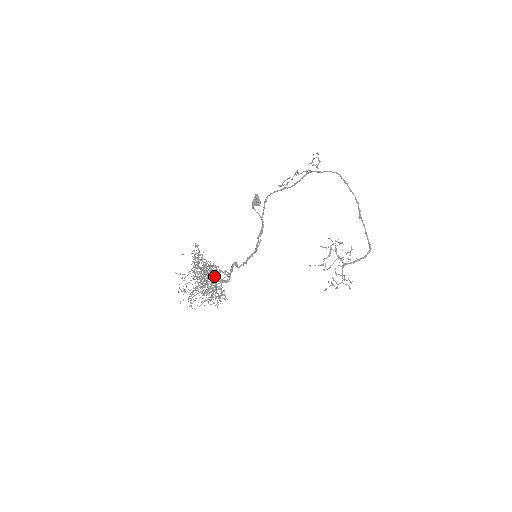
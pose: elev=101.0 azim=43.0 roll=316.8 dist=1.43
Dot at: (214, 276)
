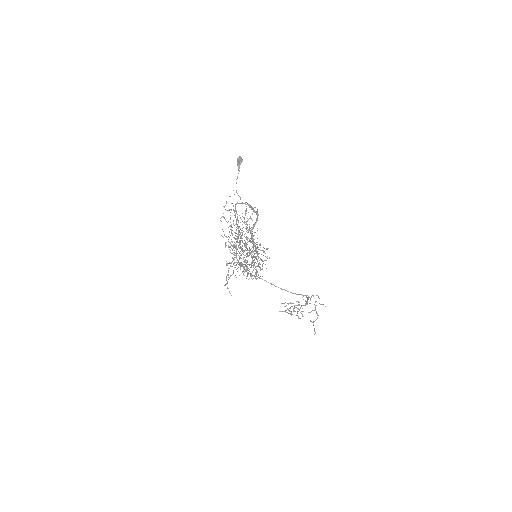
Dot at: occluded
